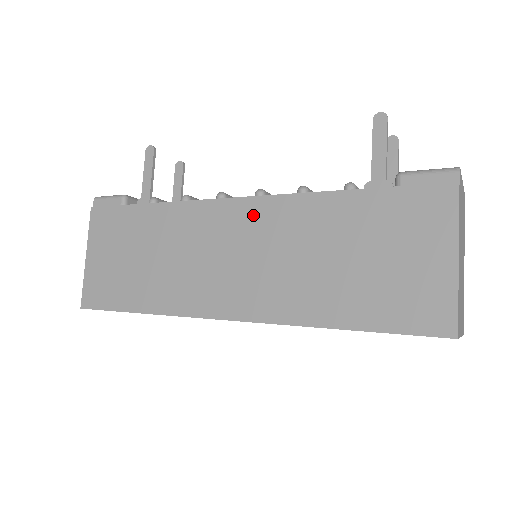
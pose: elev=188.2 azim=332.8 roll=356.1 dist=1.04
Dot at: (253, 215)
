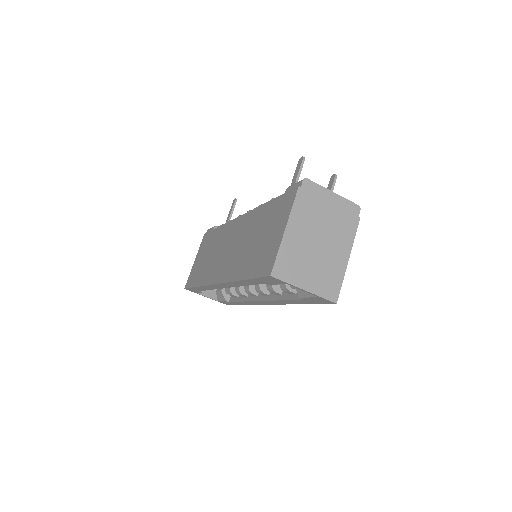
Dot at: (241, 224)
